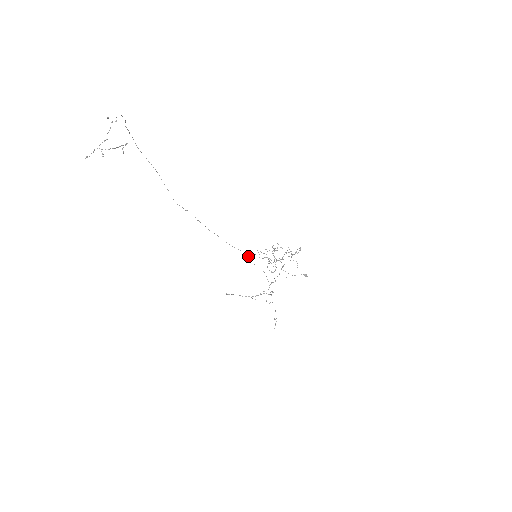
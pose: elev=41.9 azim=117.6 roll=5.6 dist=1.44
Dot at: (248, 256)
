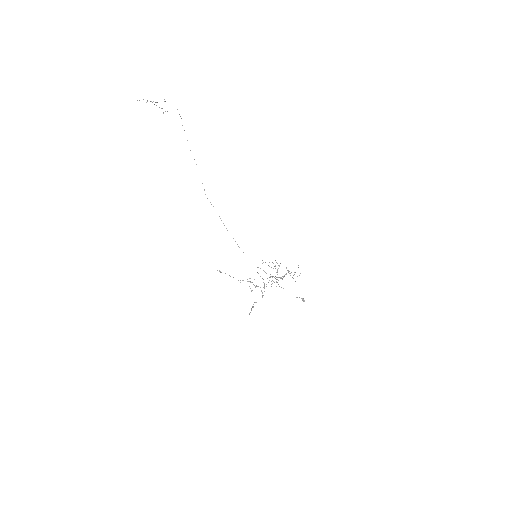
Dot at: occluded
